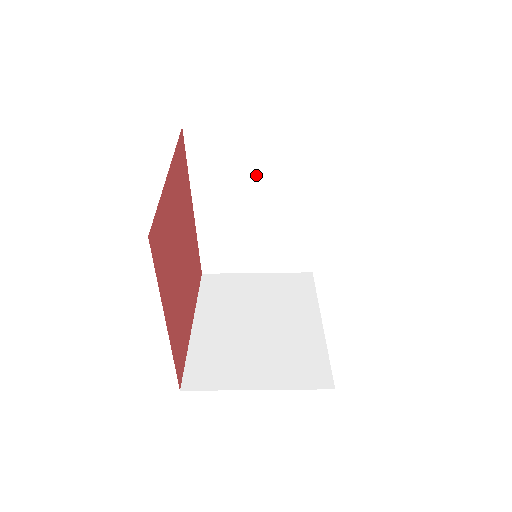
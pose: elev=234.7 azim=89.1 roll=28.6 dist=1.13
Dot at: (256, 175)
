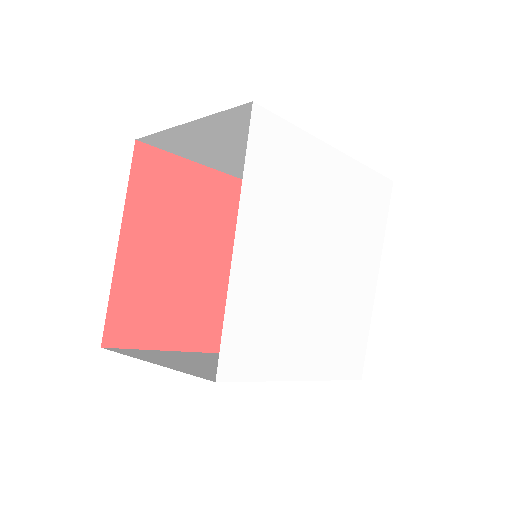
Dot at: (238, 146)
